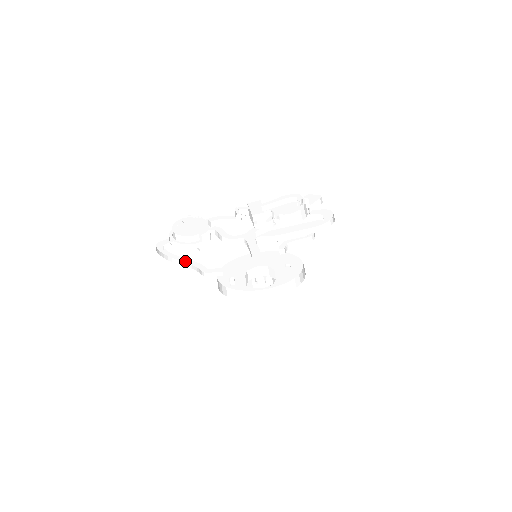
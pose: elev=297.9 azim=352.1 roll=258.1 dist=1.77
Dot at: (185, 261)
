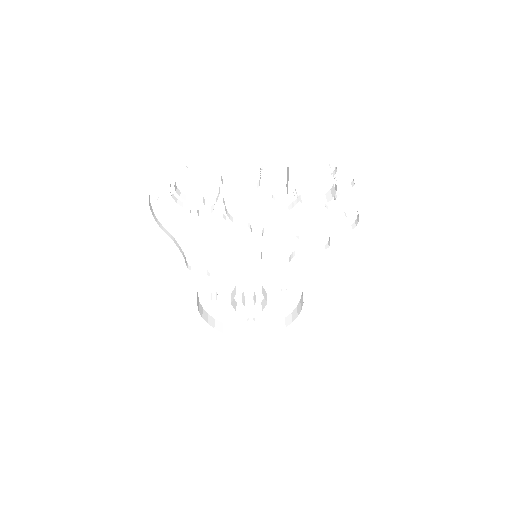
Dot at: (174, 236)
